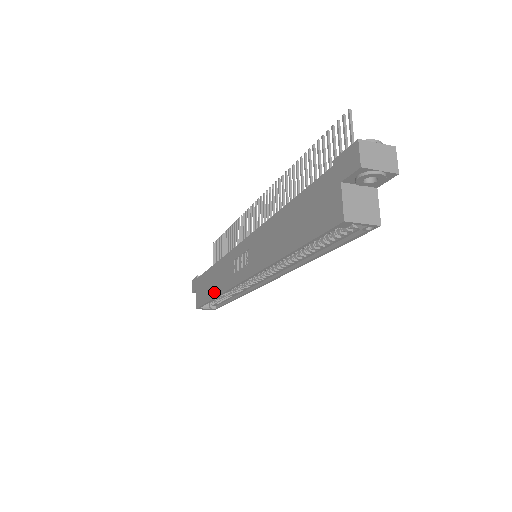
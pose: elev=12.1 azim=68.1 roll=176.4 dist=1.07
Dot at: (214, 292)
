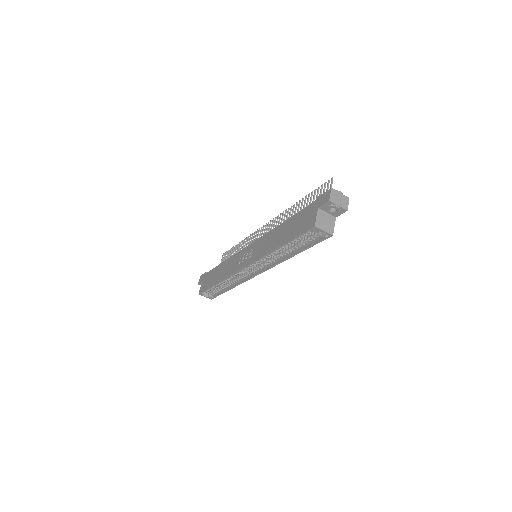
Dot at: (219, 279)
